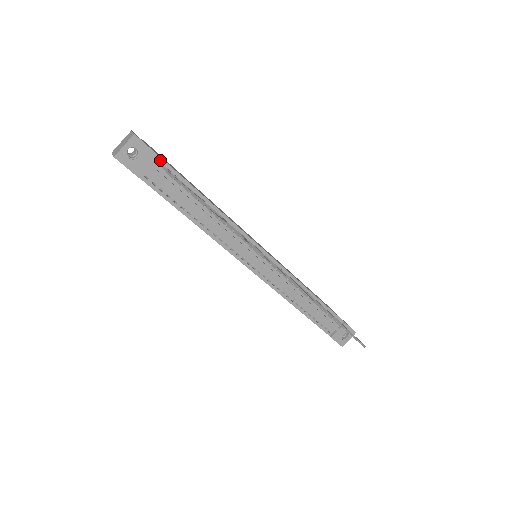
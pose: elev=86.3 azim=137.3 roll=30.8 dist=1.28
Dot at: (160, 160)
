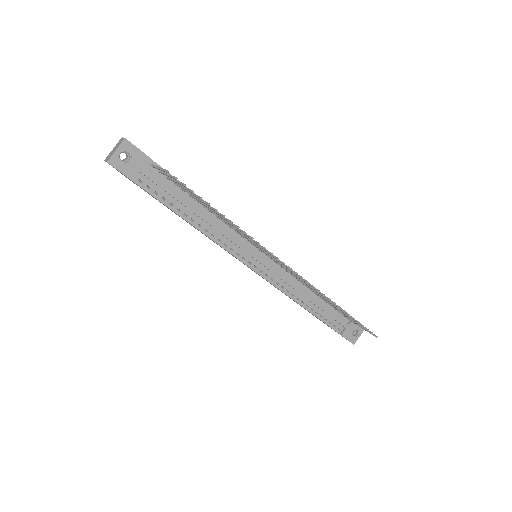
Dot at: (152, 163)
